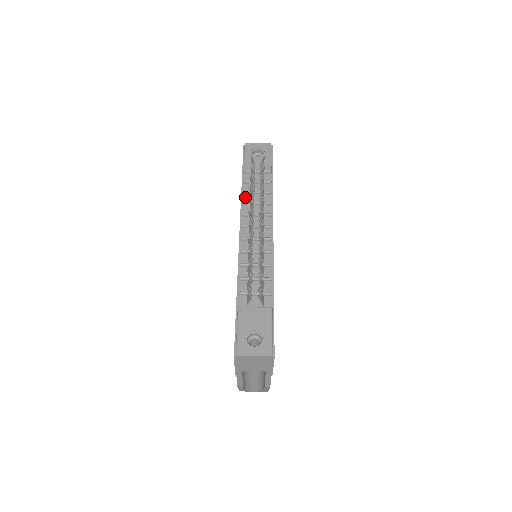
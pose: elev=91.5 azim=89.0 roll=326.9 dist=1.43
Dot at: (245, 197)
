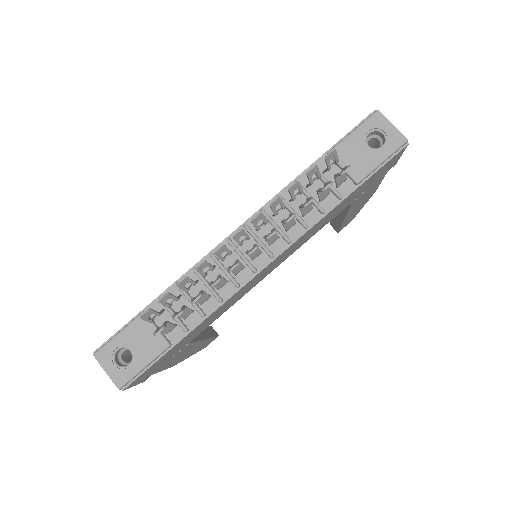
Dot at: occluded
